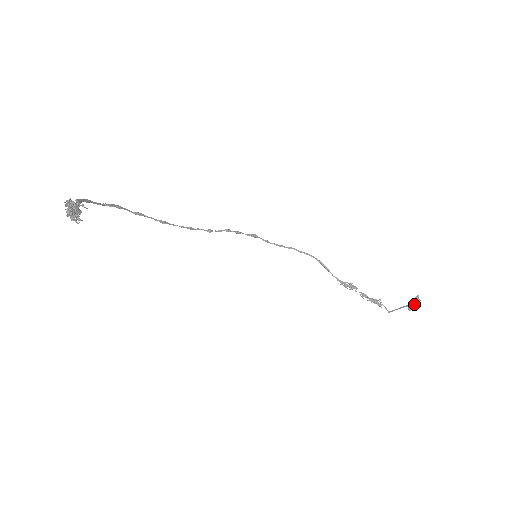
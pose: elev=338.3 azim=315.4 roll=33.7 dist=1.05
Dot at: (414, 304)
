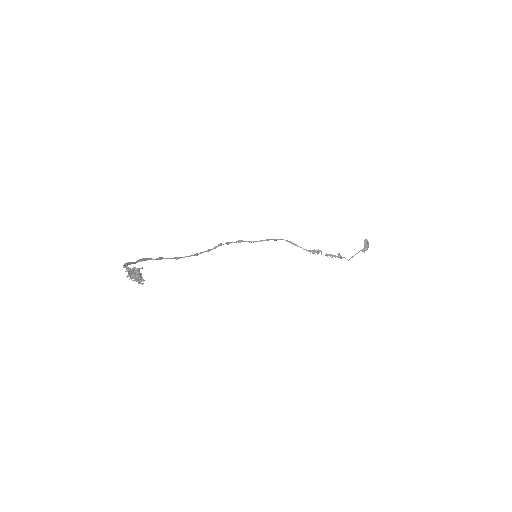
Dot at: (366, 246)
